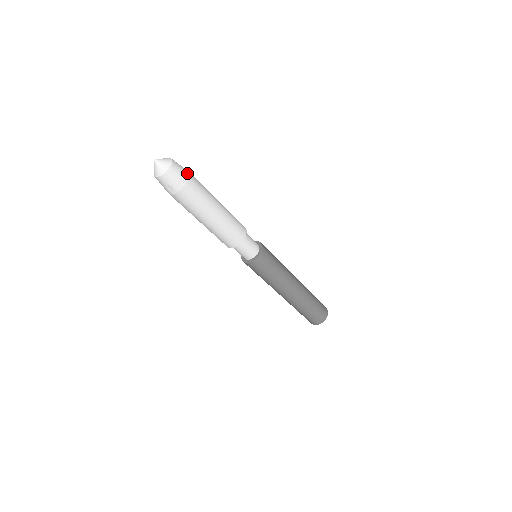
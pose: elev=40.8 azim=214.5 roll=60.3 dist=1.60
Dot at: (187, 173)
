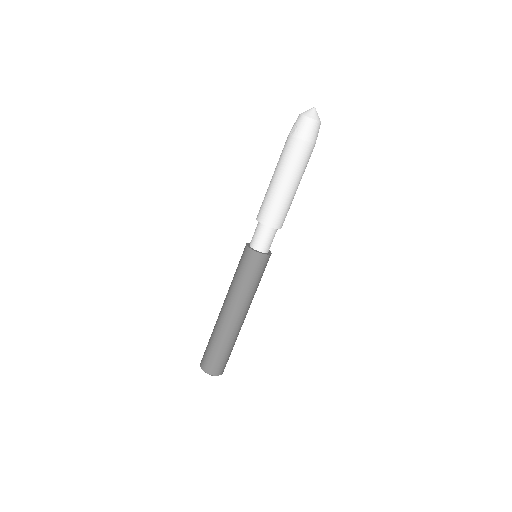
Dot at: (313, 140)
